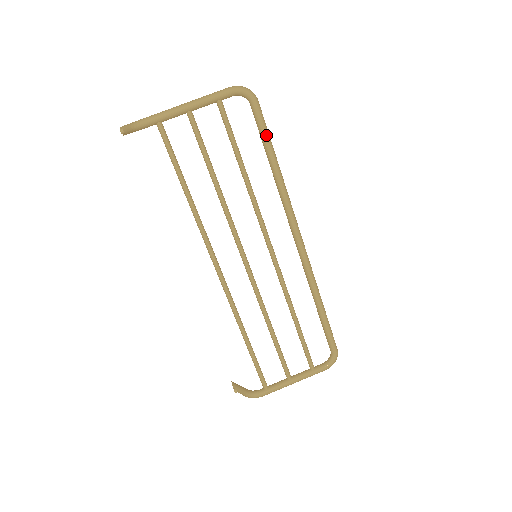
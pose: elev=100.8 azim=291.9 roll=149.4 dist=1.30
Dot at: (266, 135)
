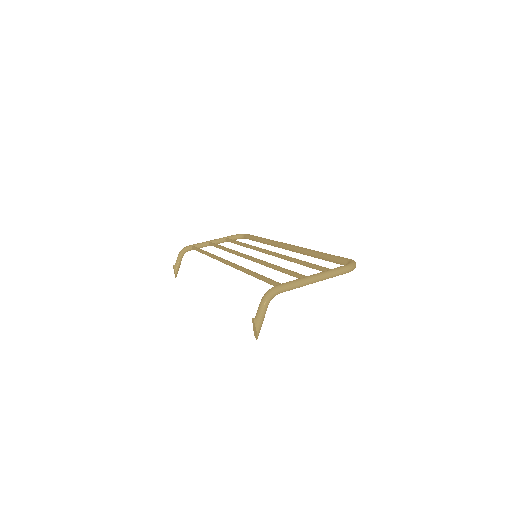
Dot at: occluded
